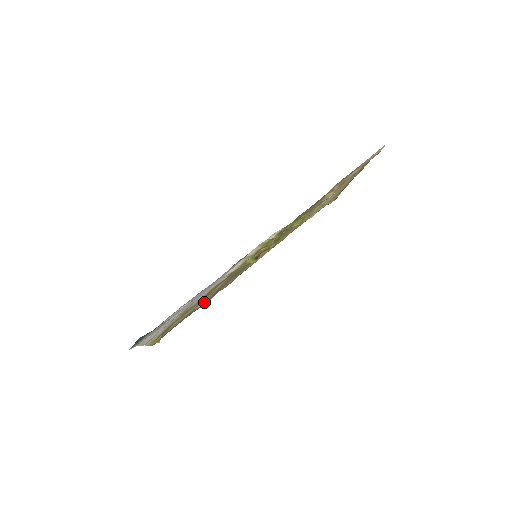
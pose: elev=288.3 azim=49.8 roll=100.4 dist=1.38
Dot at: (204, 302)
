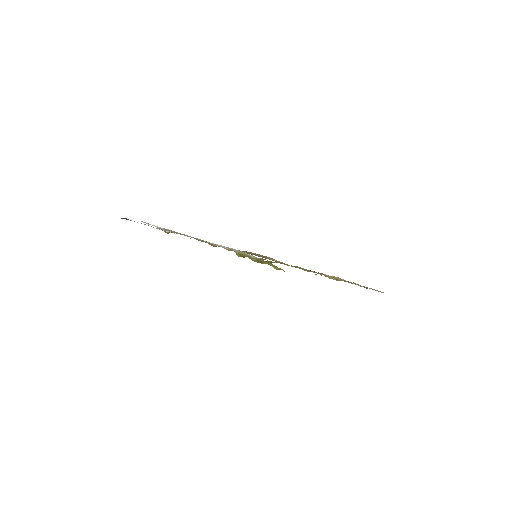
Dot at: occluded
